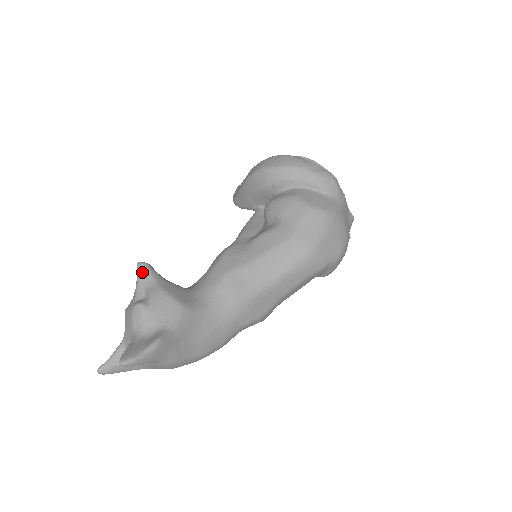
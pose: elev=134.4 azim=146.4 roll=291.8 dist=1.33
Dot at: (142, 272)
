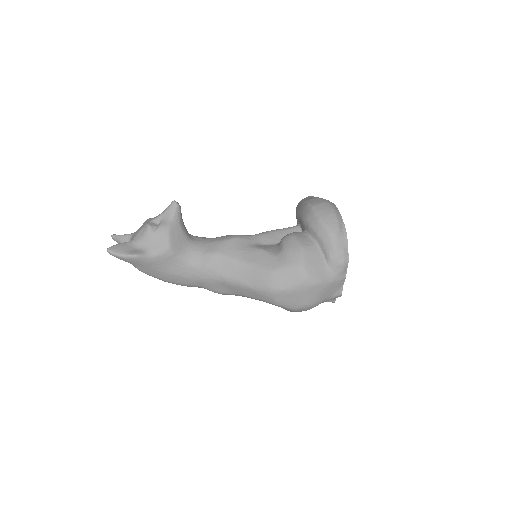
Dot at: (171, 208)
